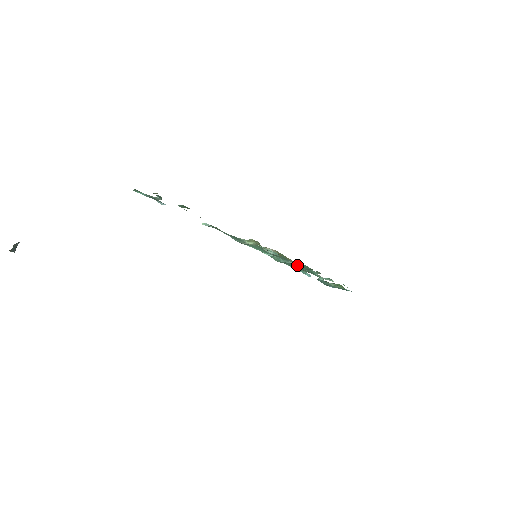
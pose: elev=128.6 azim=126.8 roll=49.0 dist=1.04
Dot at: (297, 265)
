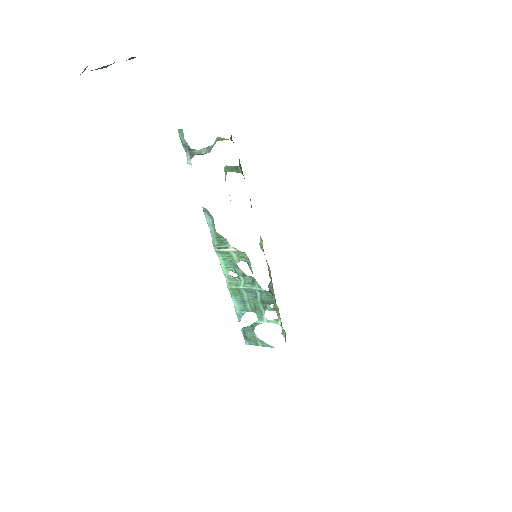
Dot at: (258, 294)
